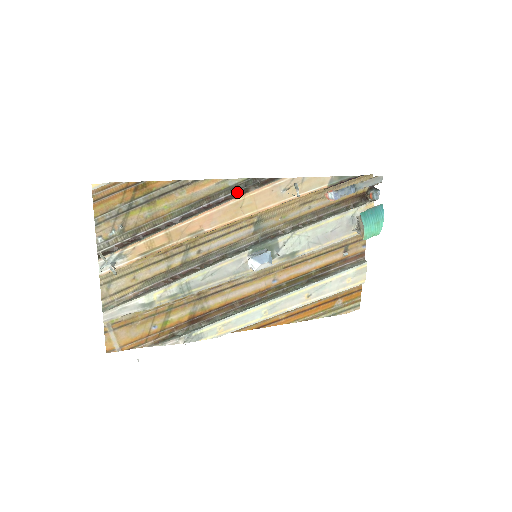
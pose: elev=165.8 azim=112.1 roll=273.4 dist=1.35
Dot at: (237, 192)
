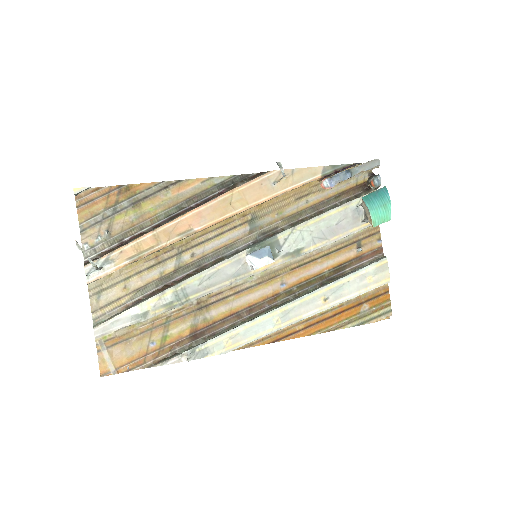
Dot at: (225, 189)
